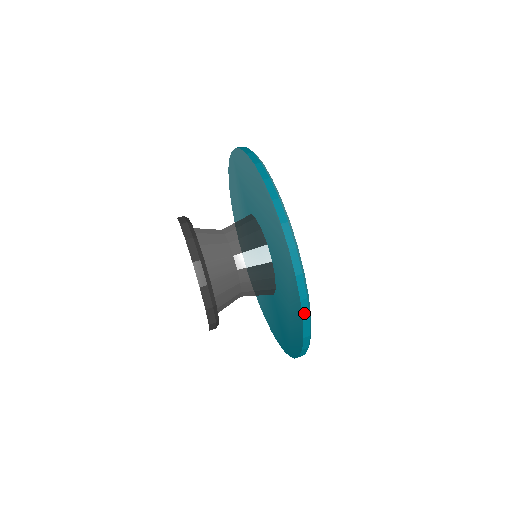
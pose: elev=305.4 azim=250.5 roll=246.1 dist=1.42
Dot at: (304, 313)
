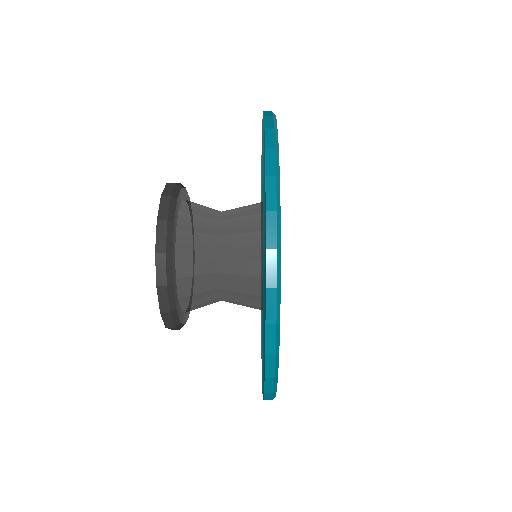
Dot at: (268, 166)
